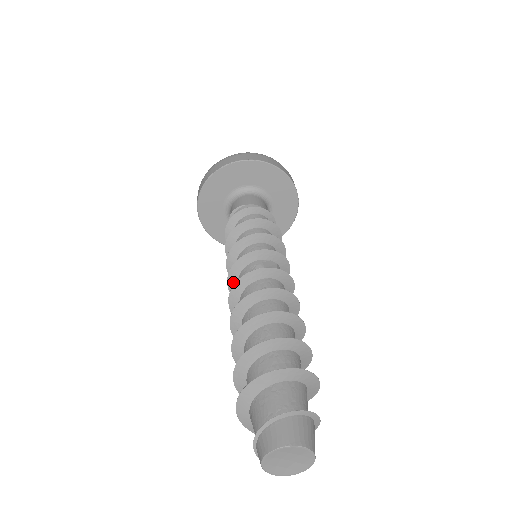
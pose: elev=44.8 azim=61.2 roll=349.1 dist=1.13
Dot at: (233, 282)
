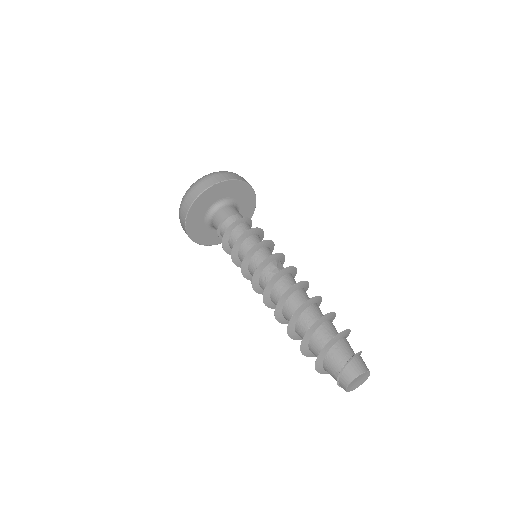
Dot at: (256, 282)
